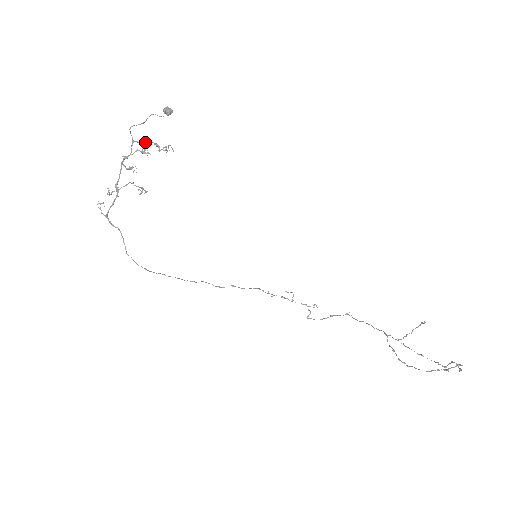
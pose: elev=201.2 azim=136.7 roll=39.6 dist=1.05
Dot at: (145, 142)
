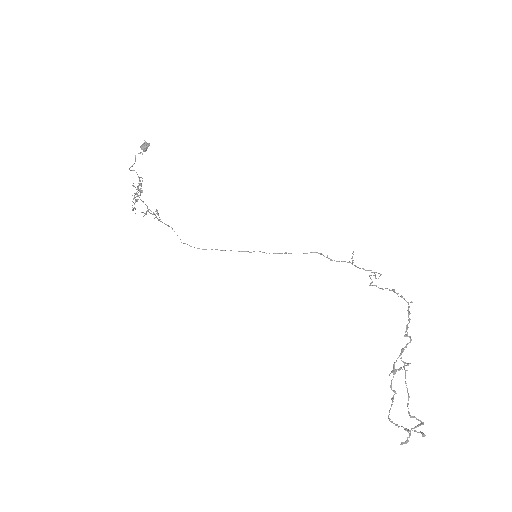
Dot at: occluded
